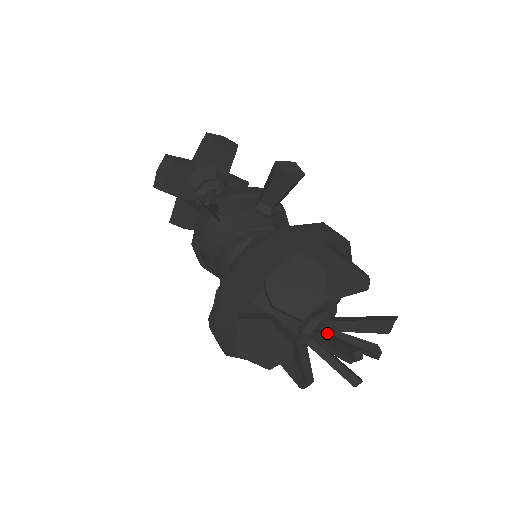
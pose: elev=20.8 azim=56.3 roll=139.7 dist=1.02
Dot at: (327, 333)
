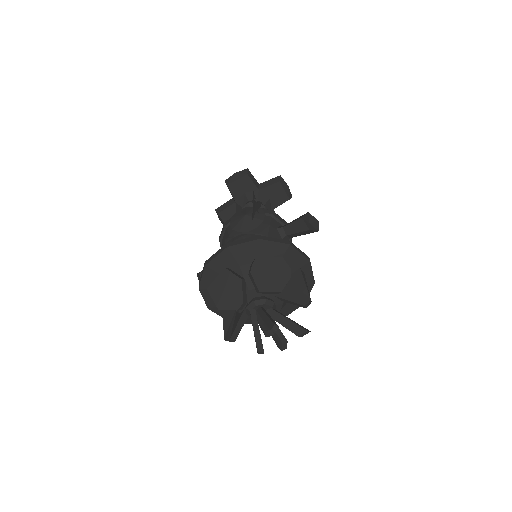
Dot at: occluded
